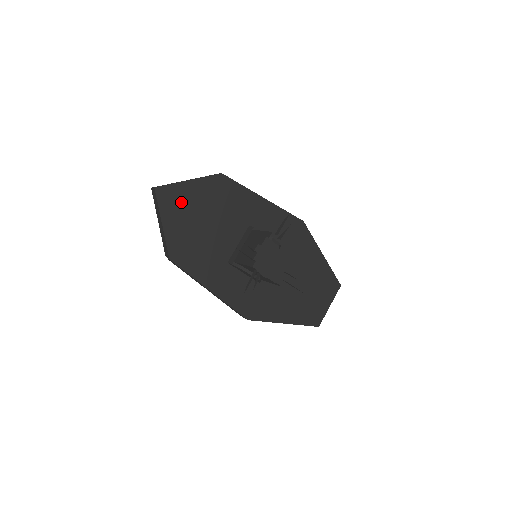
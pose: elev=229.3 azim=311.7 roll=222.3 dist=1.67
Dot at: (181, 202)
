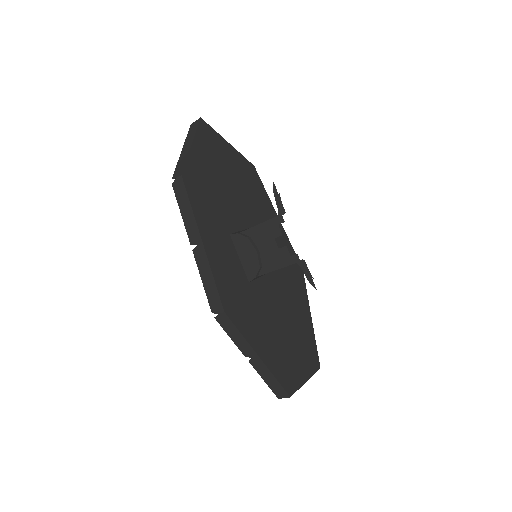
Dot at: (215, 149)
